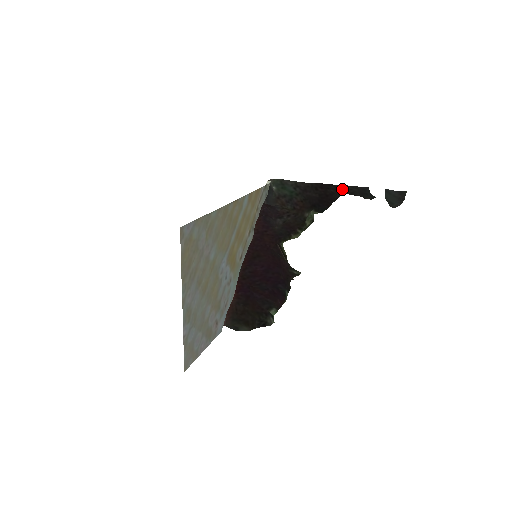
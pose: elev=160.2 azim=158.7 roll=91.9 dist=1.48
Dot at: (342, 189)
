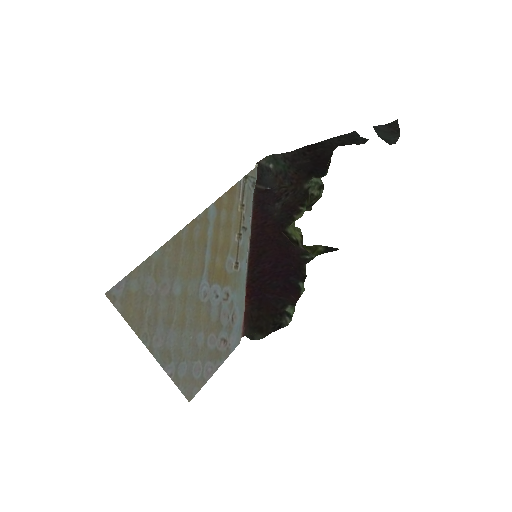
Dot at: (330, 143)
